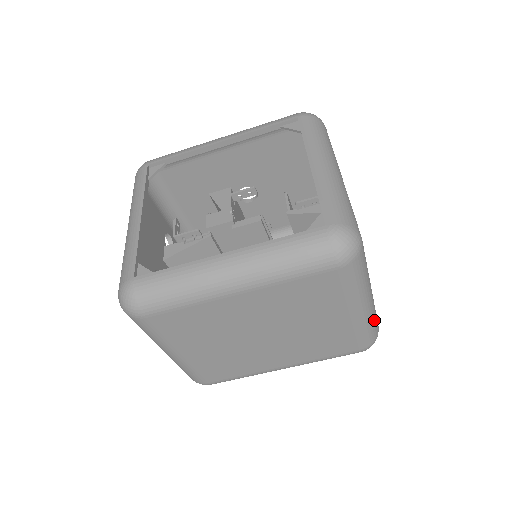
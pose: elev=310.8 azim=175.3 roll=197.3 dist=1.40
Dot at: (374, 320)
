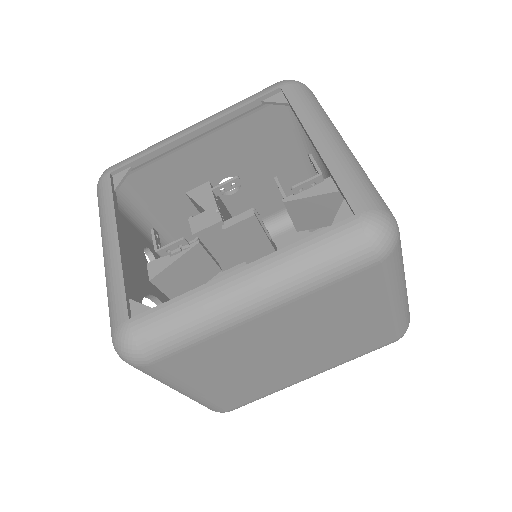
Dot at: (407, 306)
